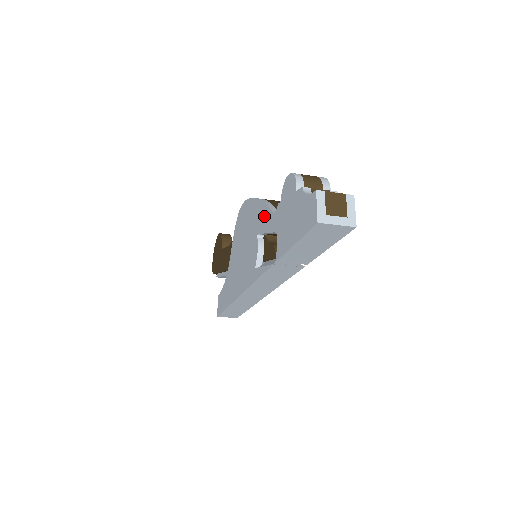
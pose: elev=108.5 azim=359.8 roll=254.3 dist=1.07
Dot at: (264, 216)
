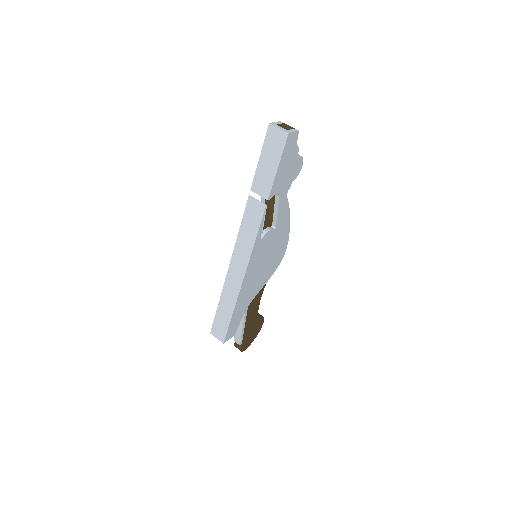
Dot at: occluded
